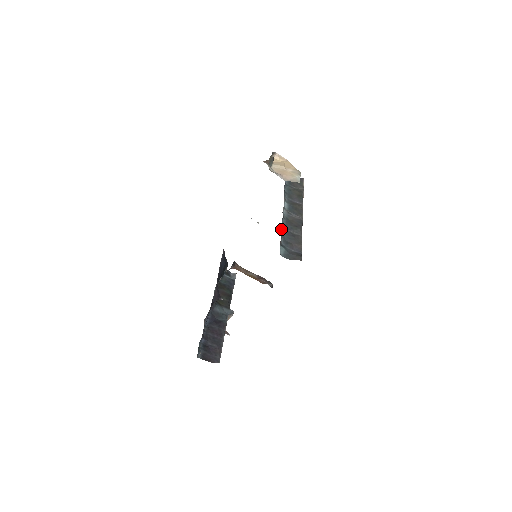
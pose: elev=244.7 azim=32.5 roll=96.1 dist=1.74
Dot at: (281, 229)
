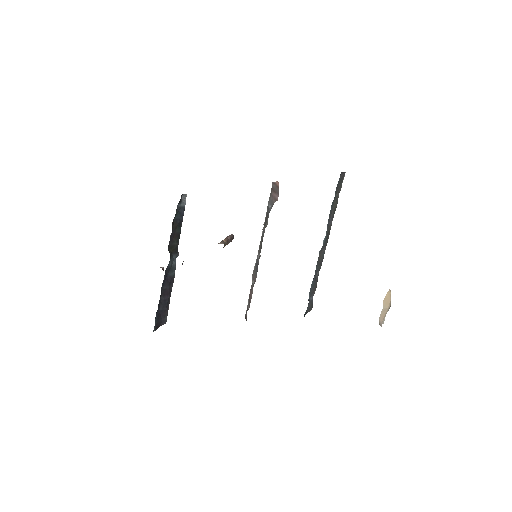
Dot at: occluded
